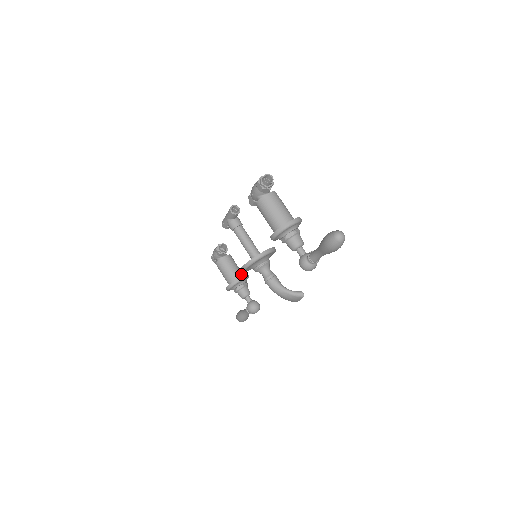
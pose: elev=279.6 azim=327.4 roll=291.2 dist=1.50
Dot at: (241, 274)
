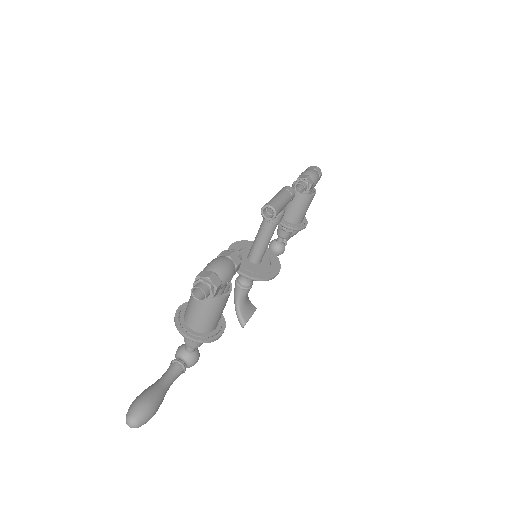
Dot at: (295, 220)
